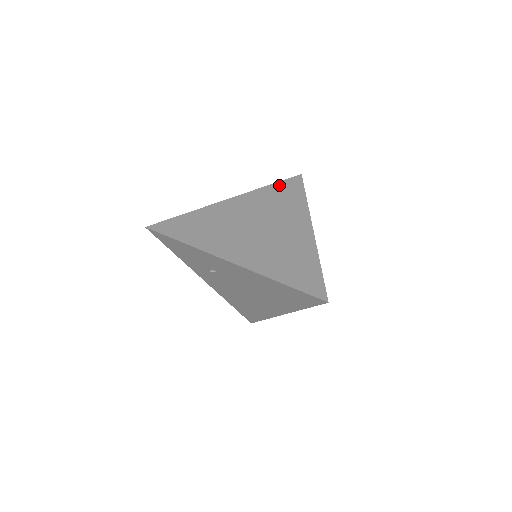
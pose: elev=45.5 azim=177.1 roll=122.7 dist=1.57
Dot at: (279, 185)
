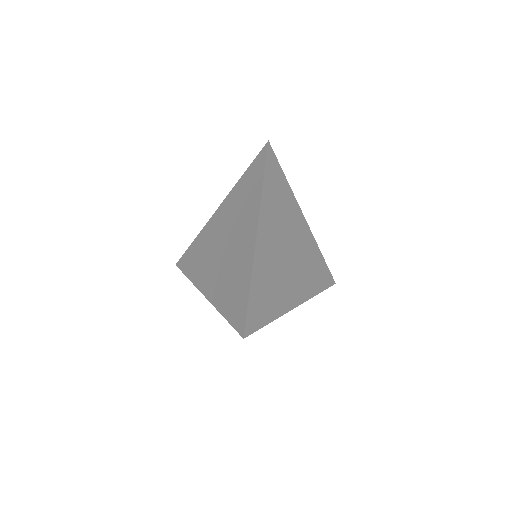
Dot at: (268, 176)
